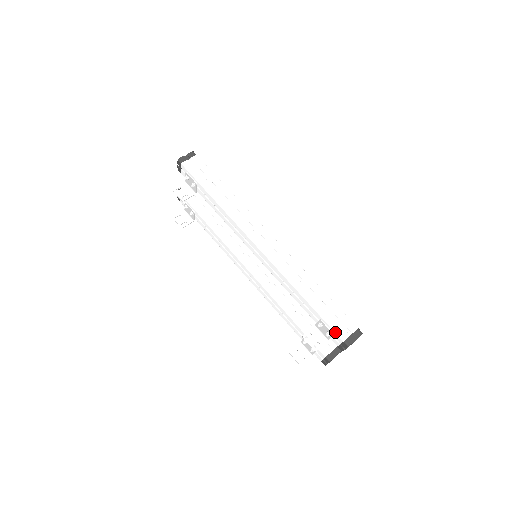
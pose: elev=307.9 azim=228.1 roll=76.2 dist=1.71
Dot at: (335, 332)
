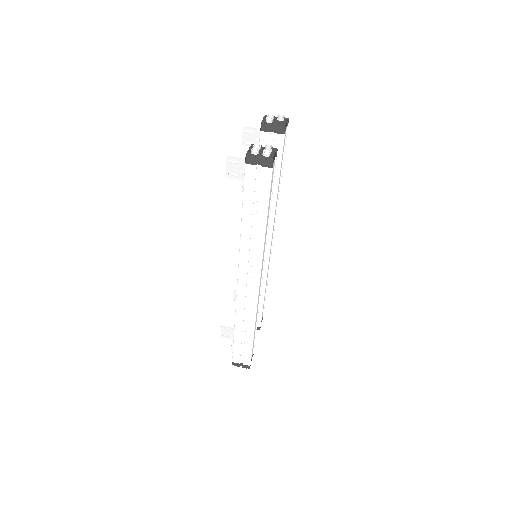
Dot at: occluded
